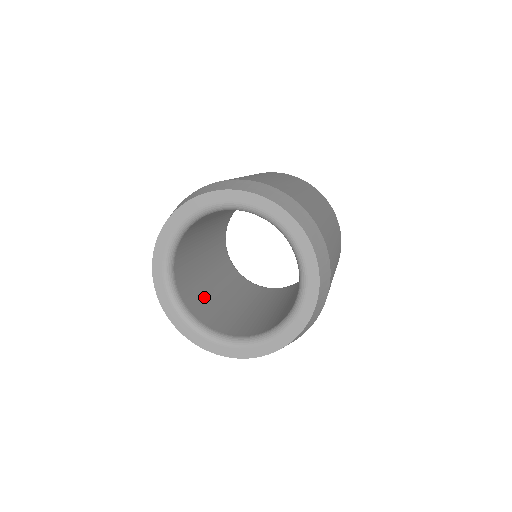
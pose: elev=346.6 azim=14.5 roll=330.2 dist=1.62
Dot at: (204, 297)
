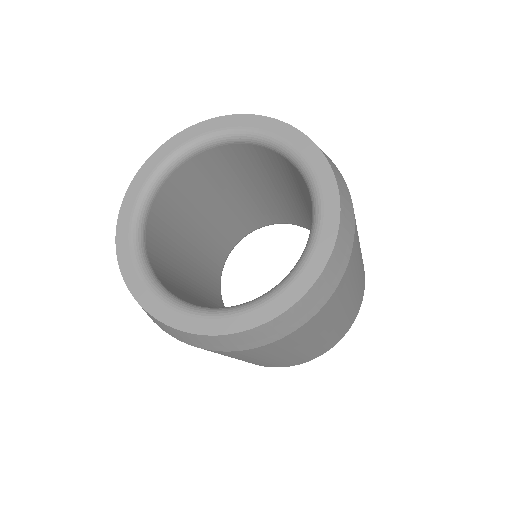
Dot at: (175, 278)
